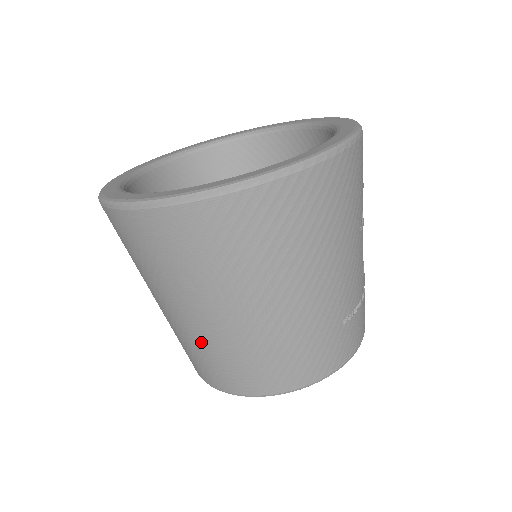
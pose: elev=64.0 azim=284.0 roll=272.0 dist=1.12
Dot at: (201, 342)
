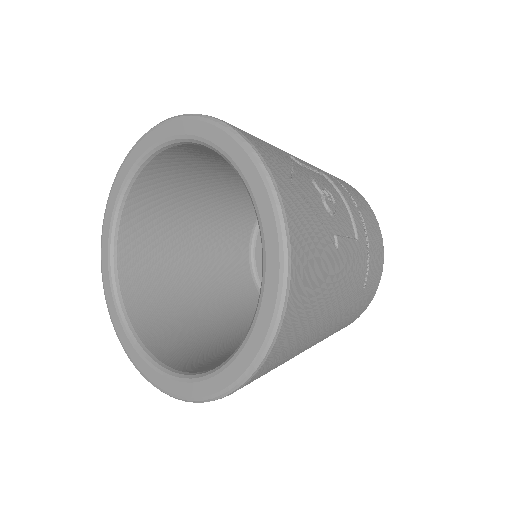
Dot at: occluded
